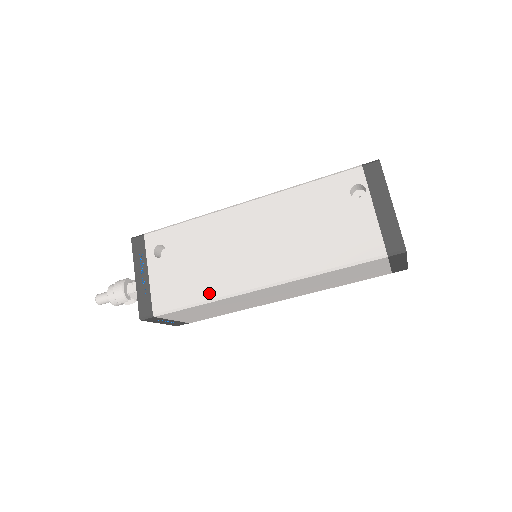
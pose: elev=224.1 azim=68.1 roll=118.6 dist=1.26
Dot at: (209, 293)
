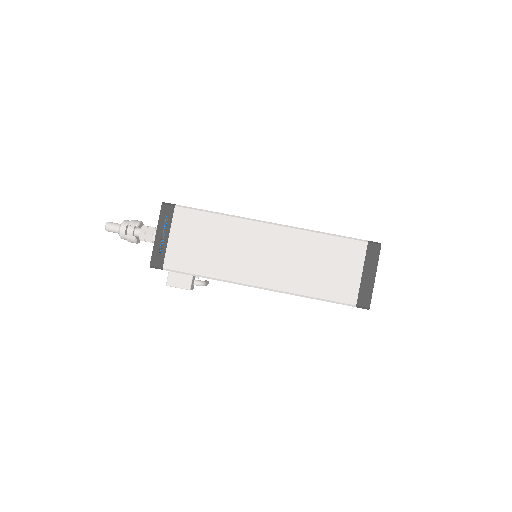
Dot at: occluded
